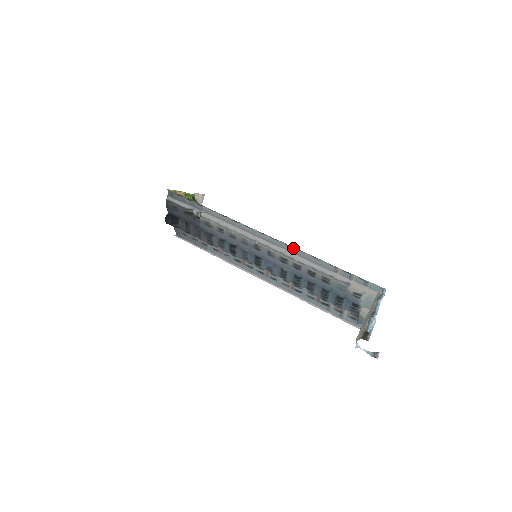
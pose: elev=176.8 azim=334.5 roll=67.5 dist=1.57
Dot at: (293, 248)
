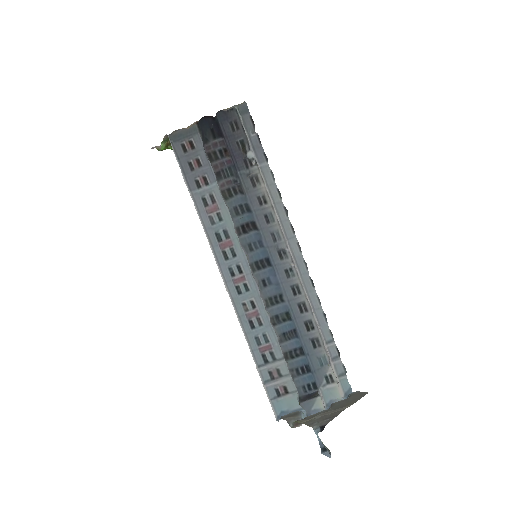
Dot at: (313, 289)
